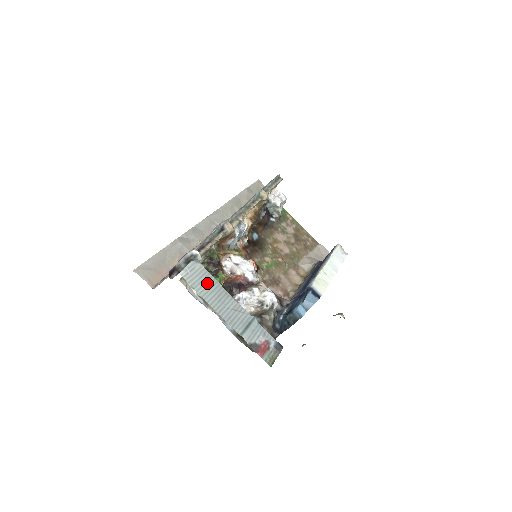
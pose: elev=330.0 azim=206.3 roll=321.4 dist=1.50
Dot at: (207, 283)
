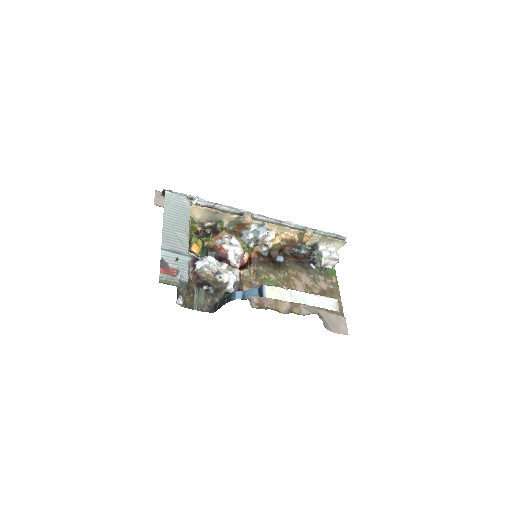
Dot at: (179, 212)
